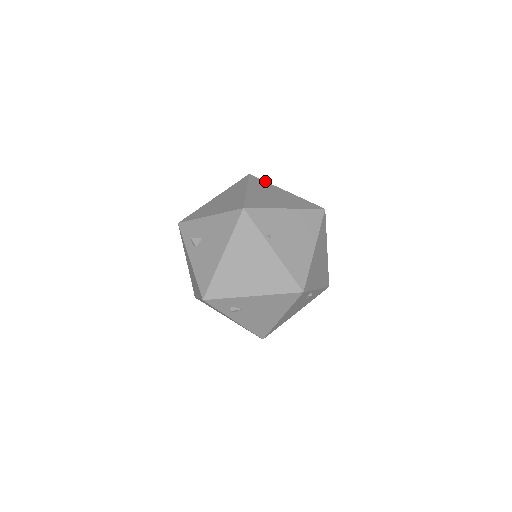
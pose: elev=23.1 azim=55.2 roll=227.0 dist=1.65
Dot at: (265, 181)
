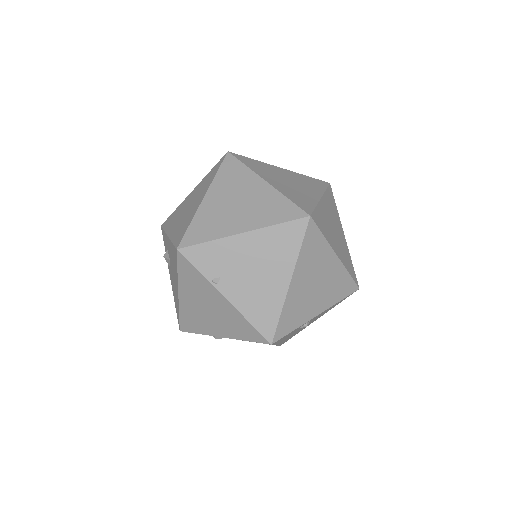
Dot at: (244, 164)
